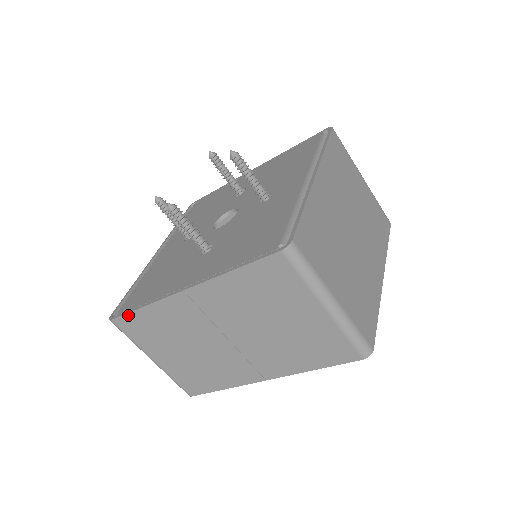
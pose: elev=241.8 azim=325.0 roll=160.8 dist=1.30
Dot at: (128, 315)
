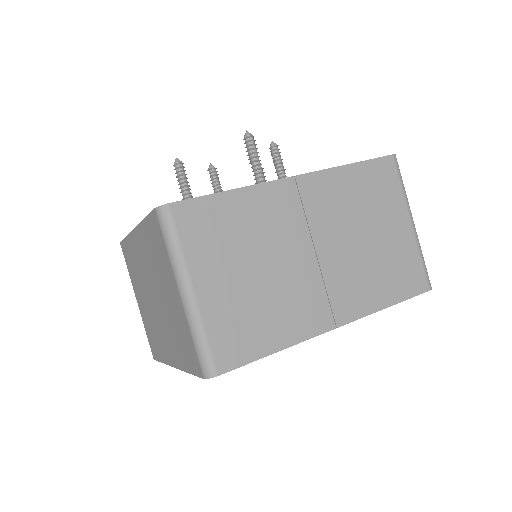
Dot at: (202, 199)
